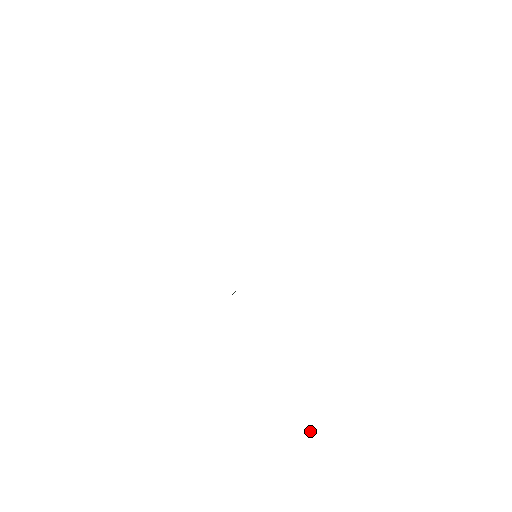
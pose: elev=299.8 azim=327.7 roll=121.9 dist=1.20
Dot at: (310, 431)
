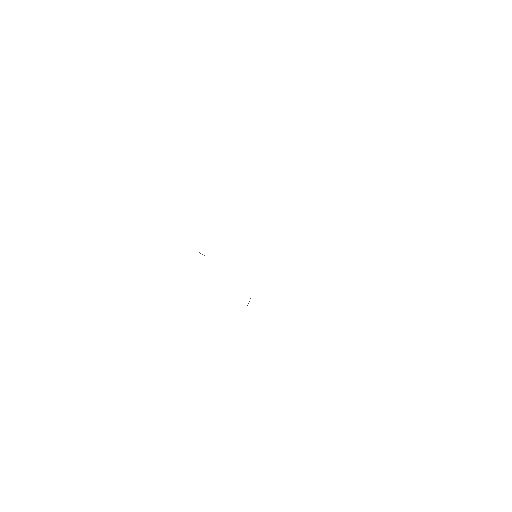
Dot at: occluded
